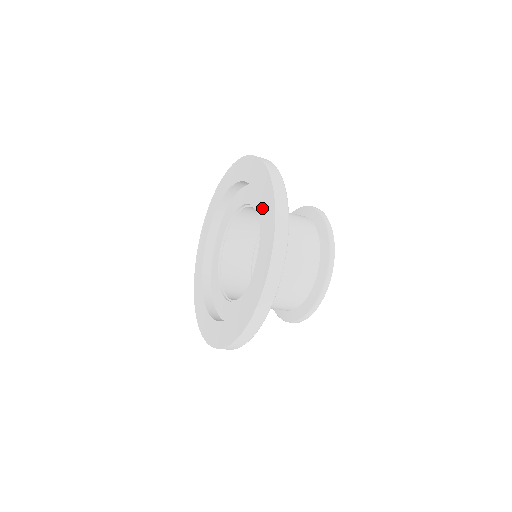
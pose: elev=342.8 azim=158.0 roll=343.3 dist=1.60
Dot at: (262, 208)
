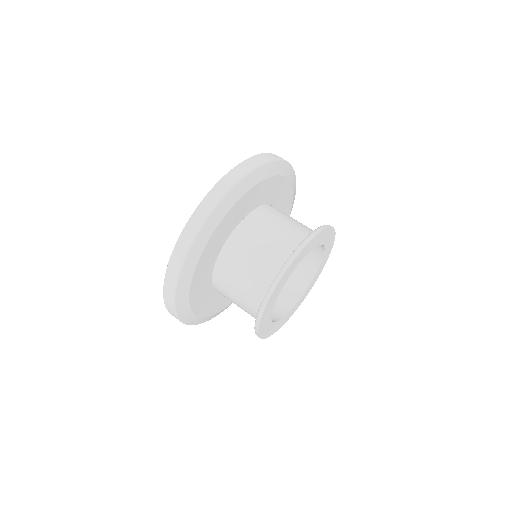
Dot at: occluded
